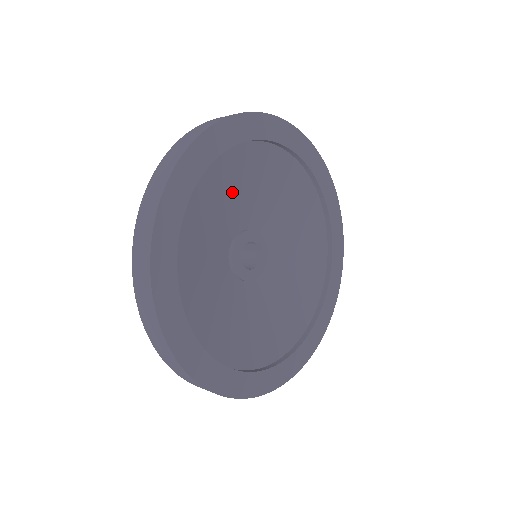
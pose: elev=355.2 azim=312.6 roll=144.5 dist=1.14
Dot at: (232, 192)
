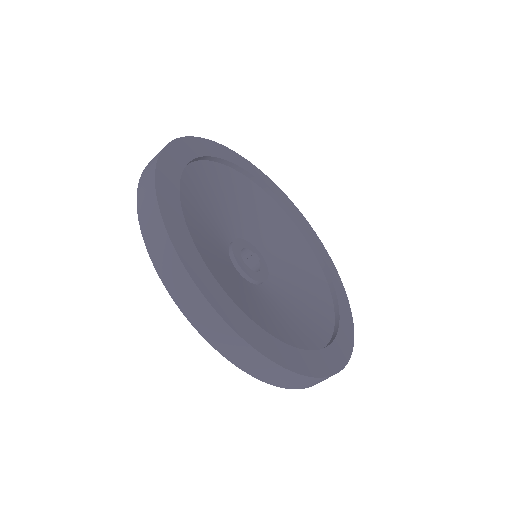
Dot at: (221, 200)
